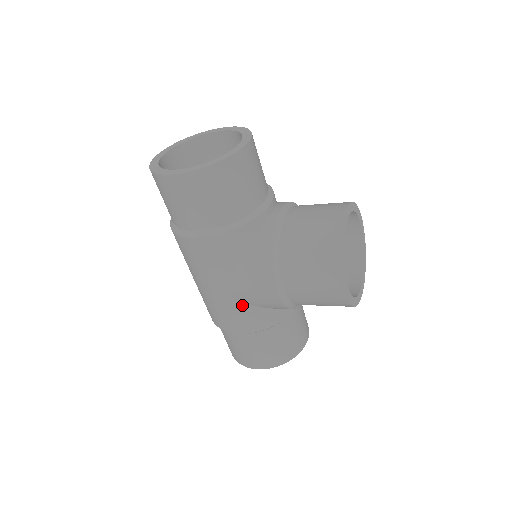
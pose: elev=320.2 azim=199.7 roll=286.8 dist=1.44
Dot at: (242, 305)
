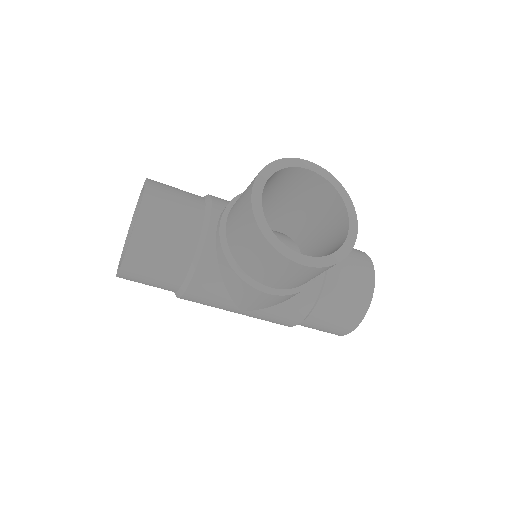
Dot at: (269, 310)
